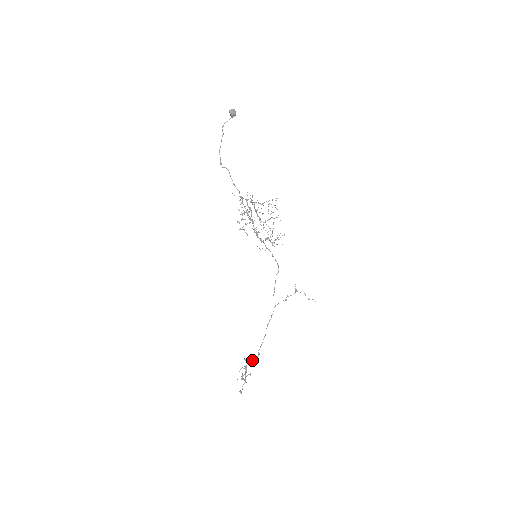
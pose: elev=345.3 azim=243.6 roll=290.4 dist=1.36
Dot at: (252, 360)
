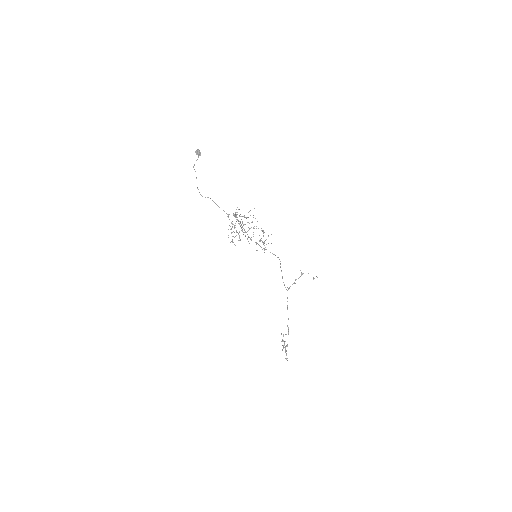
Dot at: (286, 334)
